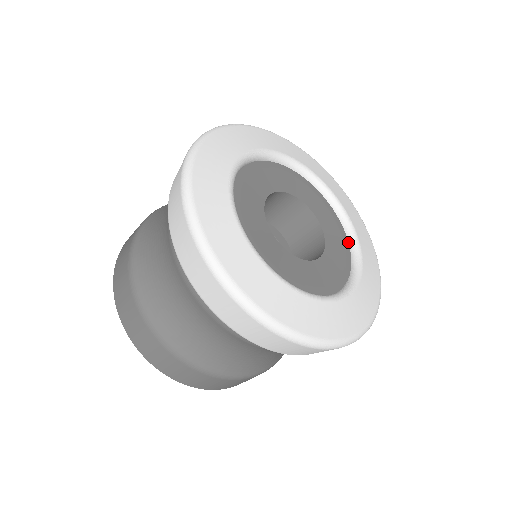
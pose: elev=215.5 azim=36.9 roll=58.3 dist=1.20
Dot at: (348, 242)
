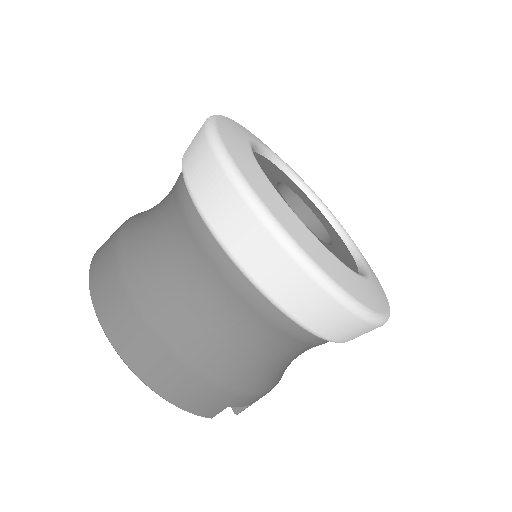
Dot at: (357, 268)
